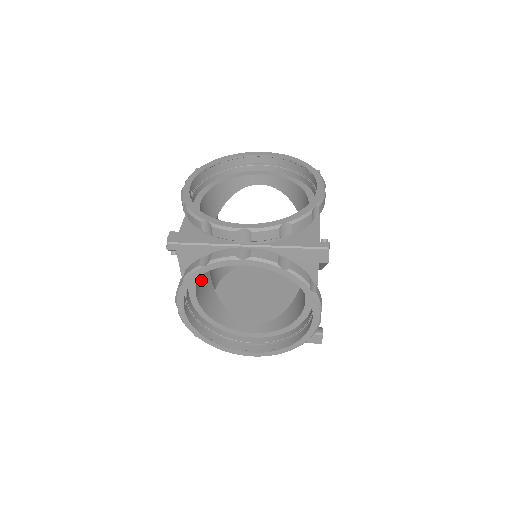
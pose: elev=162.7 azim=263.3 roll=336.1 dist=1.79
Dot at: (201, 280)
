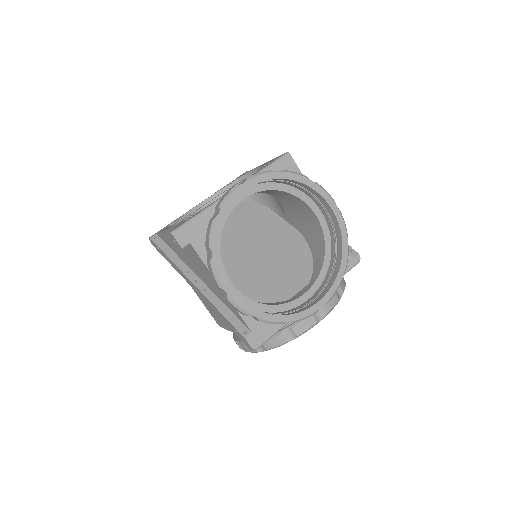
Dot at: occluded
